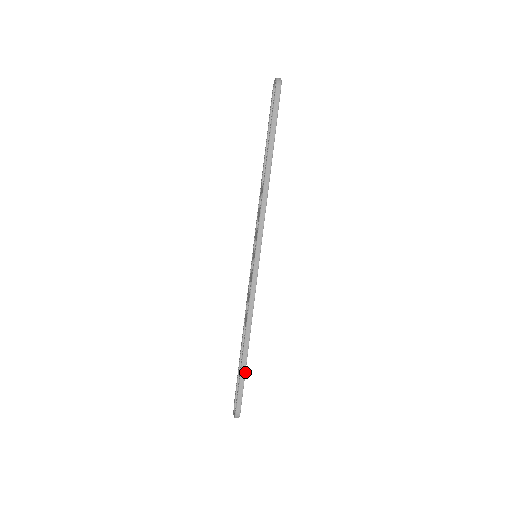
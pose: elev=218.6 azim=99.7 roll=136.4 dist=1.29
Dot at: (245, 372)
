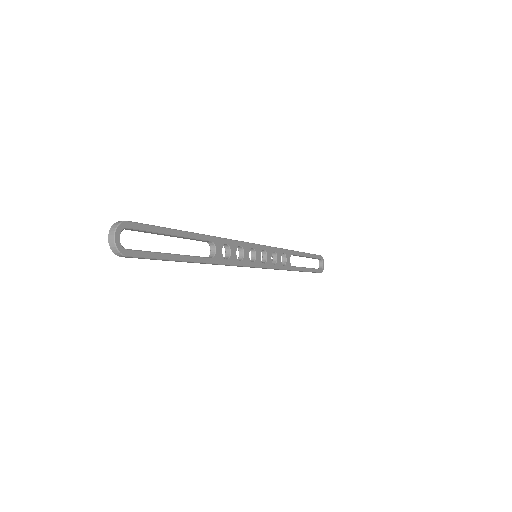
Dot at: (307, 271)
